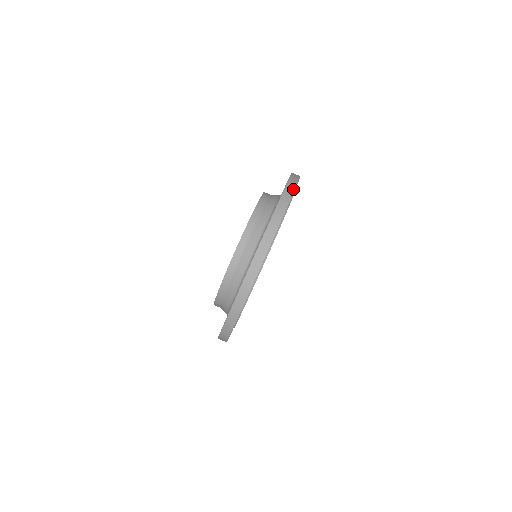
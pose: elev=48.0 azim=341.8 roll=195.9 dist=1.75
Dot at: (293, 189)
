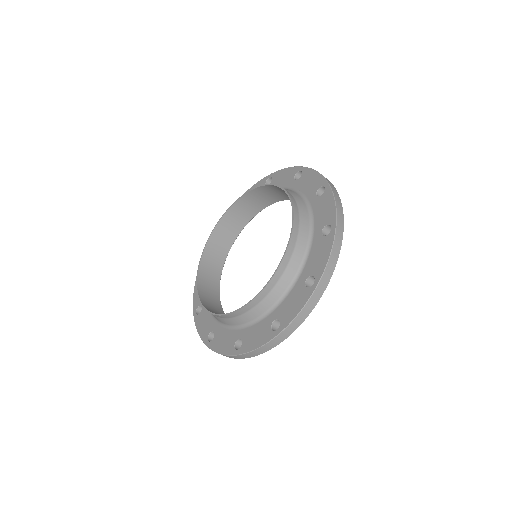
Dot at: occluded
